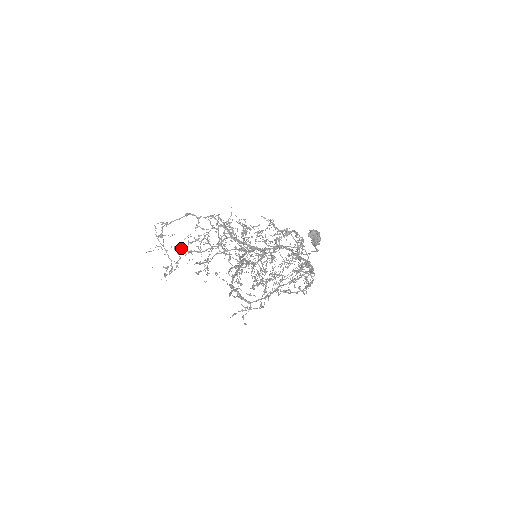
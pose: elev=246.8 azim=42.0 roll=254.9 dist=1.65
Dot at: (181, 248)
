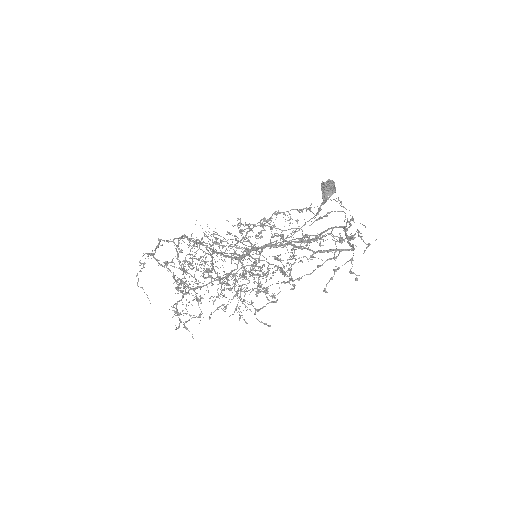
Dot at: (197, 269)
